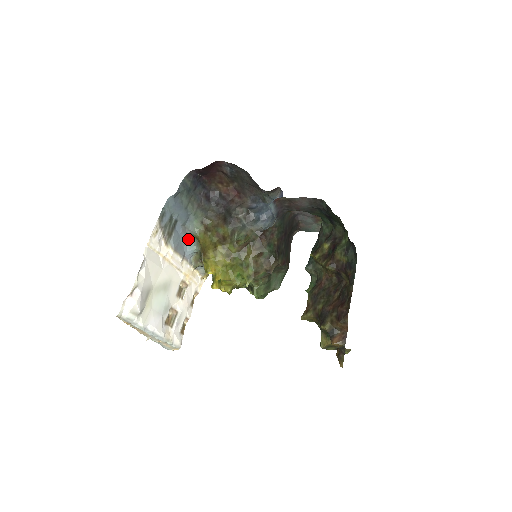
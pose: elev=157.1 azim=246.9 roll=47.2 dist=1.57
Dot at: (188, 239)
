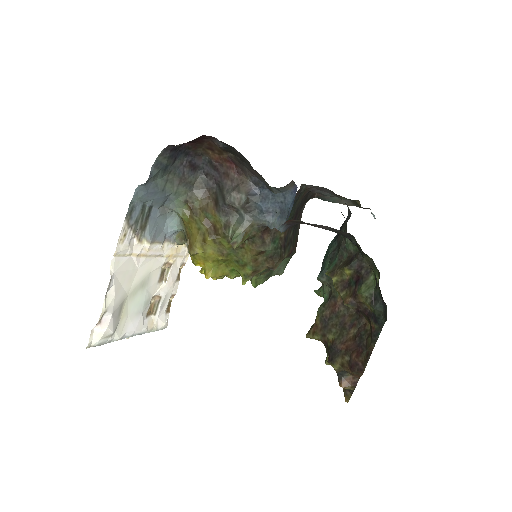
Dot at: (169, 217)
